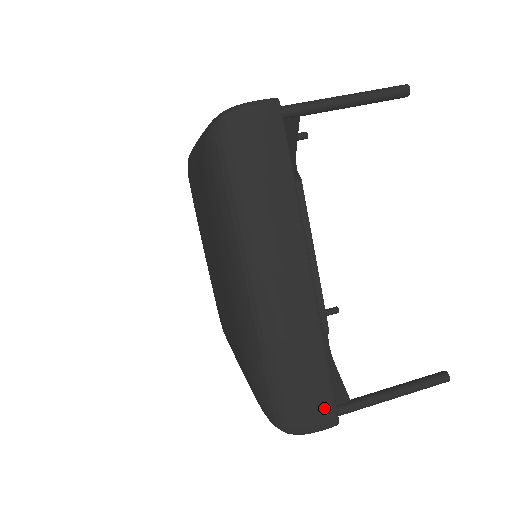
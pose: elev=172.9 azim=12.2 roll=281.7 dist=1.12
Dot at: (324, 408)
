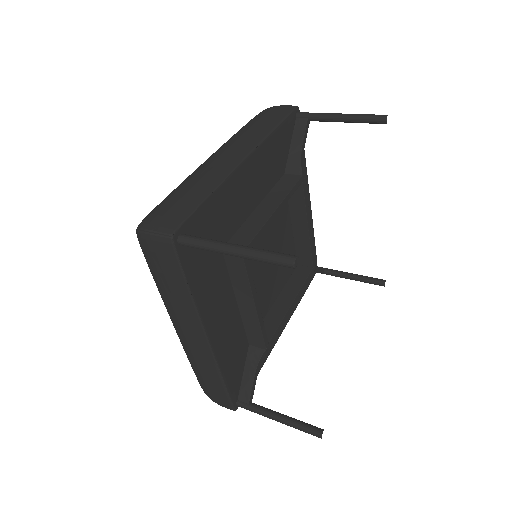
Dot at: (223, 401)
